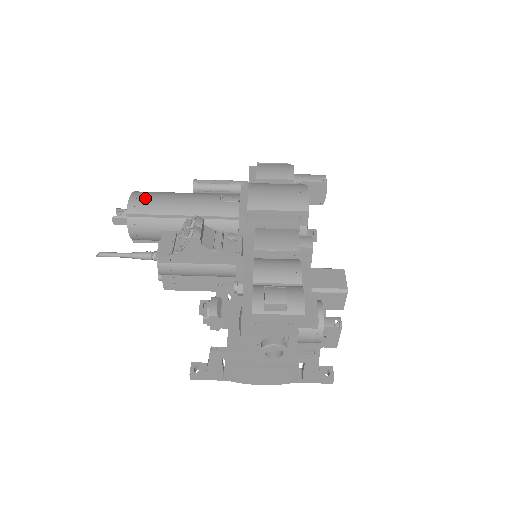
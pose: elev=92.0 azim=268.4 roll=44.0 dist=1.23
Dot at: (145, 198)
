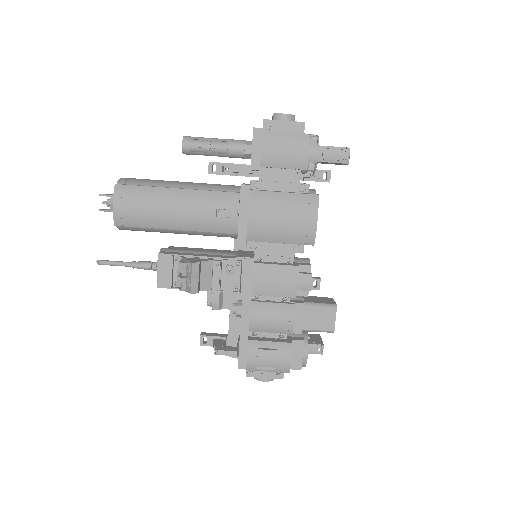
Dot at: (131, 207)
